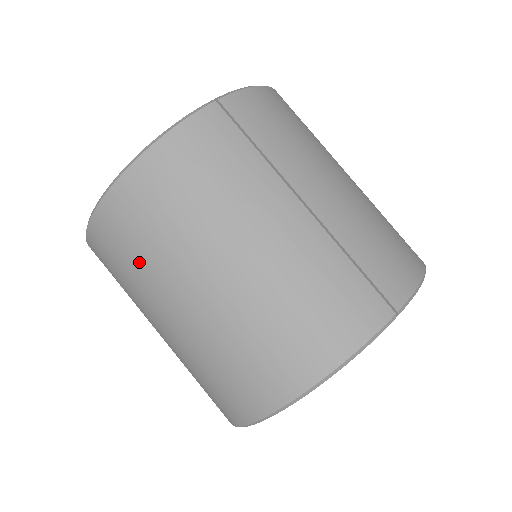
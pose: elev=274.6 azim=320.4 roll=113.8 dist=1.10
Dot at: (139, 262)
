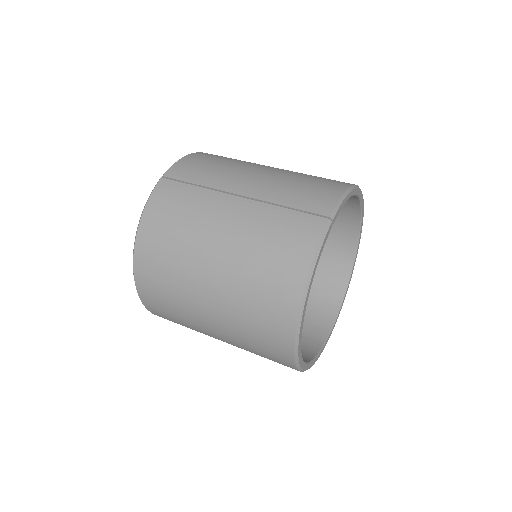
Dot at: (172, 293)
